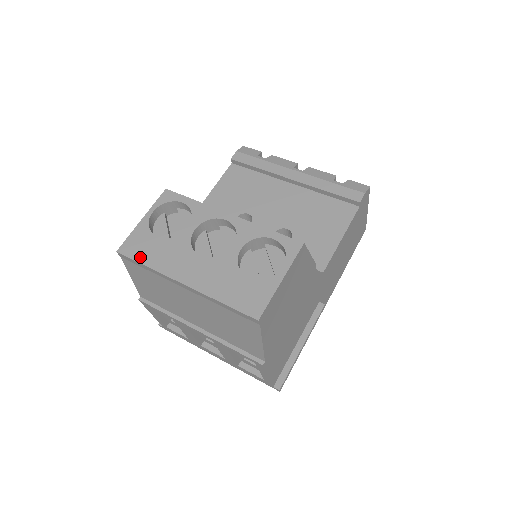
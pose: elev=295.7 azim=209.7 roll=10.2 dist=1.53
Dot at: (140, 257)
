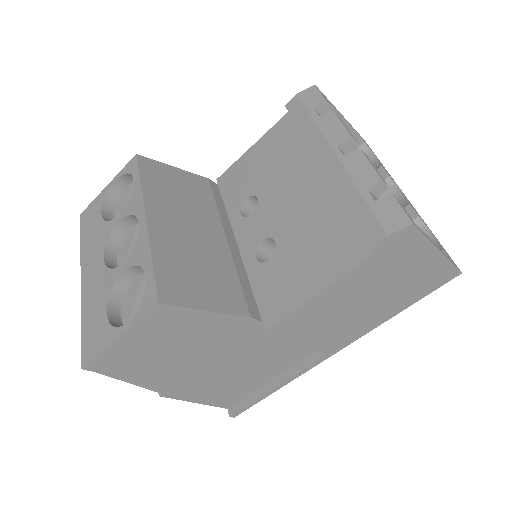
Dot at: (83, 231)
